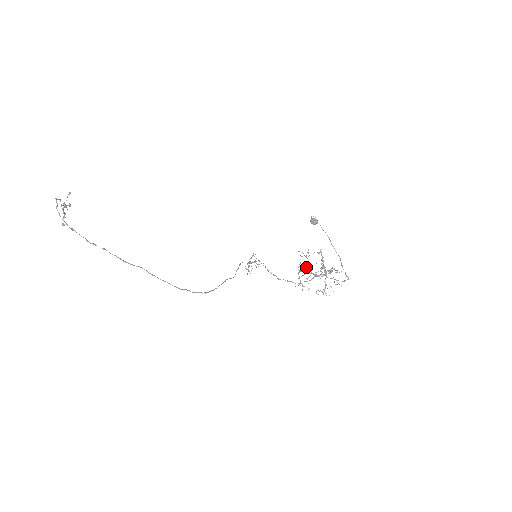
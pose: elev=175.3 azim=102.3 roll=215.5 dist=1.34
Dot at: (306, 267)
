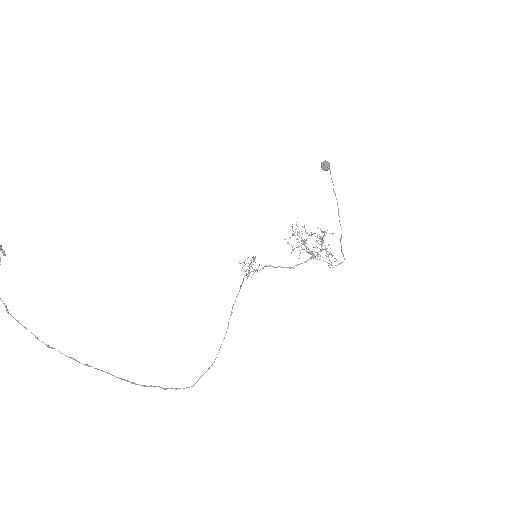
Dot at: (304, 242)
